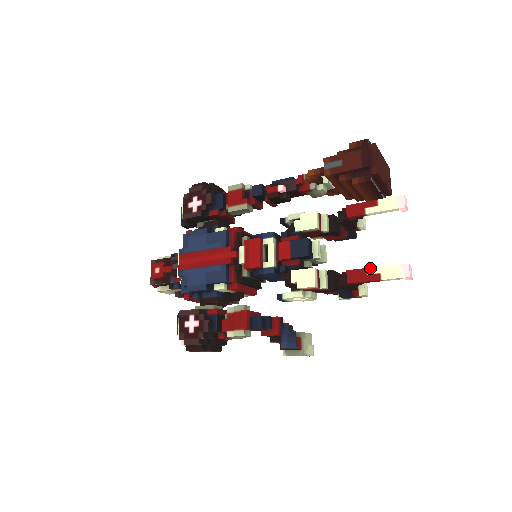
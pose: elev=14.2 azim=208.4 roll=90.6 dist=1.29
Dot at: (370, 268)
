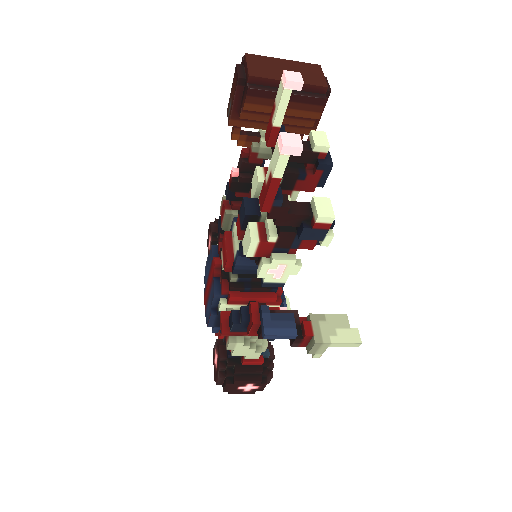
Dot at: (266, 175)
